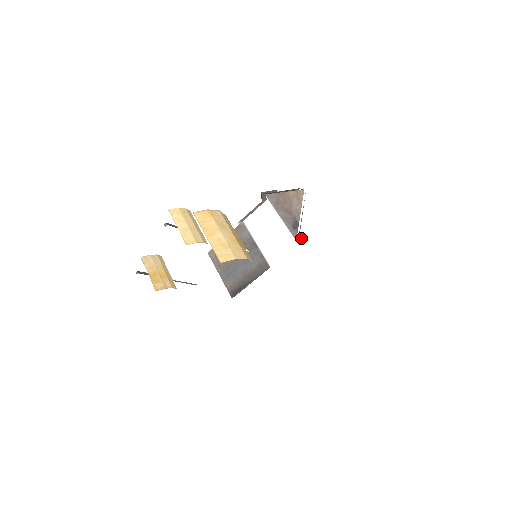
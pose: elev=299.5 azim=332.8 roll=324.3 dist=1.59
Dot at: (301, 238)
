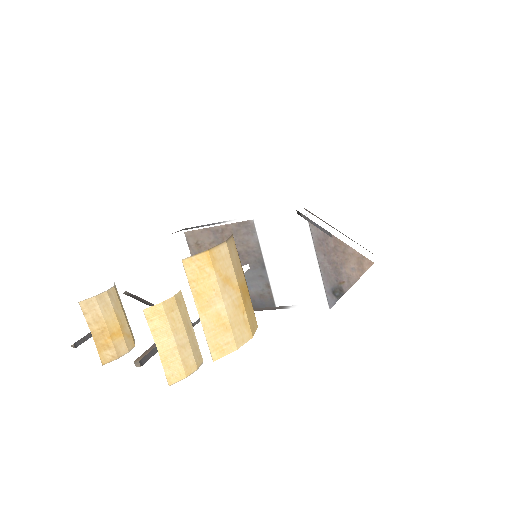
Dot at: occluded
